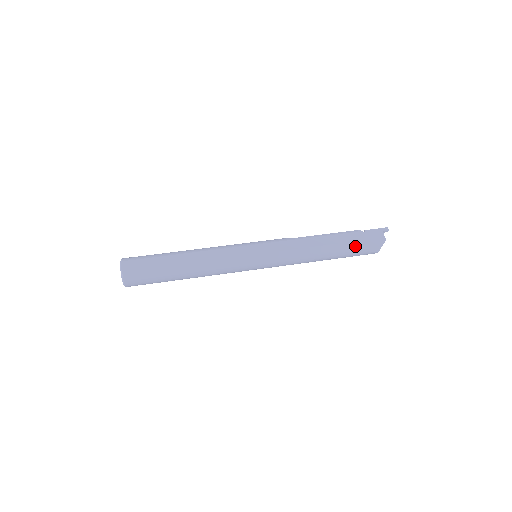
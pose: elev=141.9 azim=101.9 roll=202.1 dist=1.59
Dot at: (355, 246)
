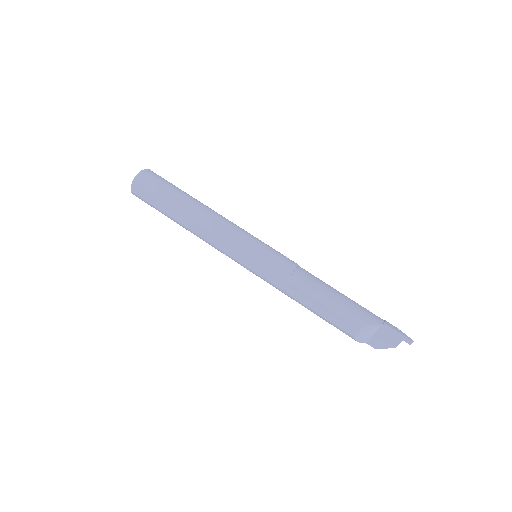
Dot at: (345, 333)
